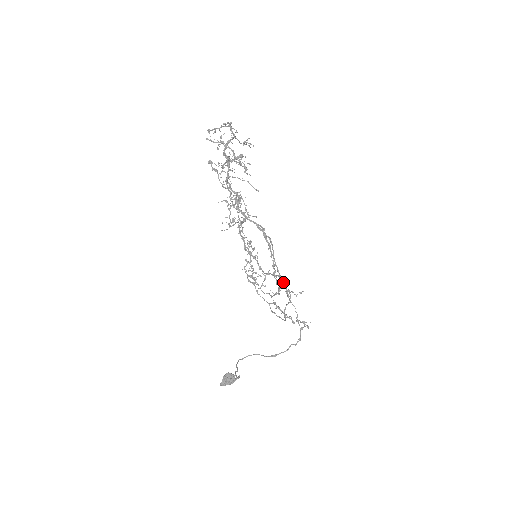
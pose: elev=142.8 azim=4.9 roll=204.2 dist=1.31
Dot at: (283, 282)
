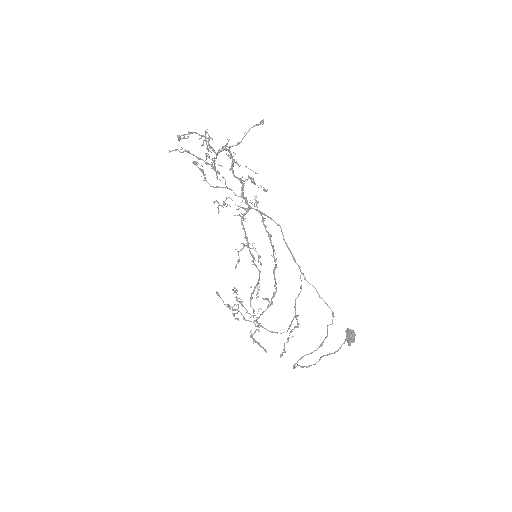
Dot at: occluded
